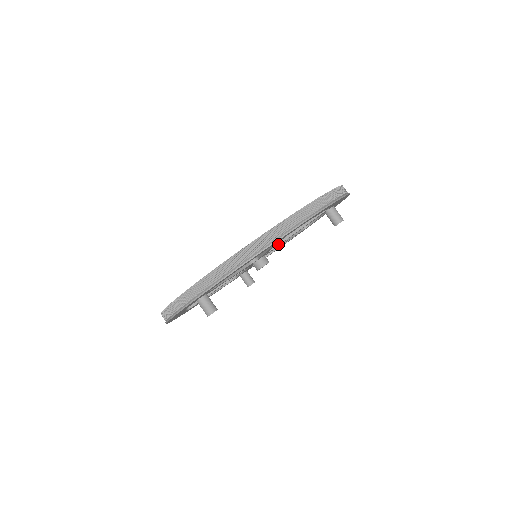
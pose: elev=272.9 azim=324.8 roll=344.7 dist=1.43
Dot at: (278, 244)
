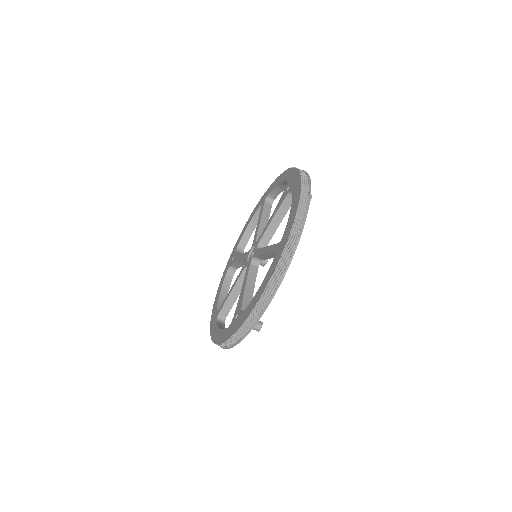
Dot at: (270, 239)
